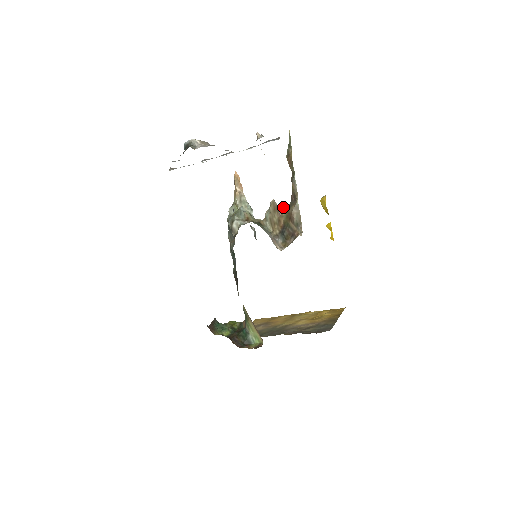
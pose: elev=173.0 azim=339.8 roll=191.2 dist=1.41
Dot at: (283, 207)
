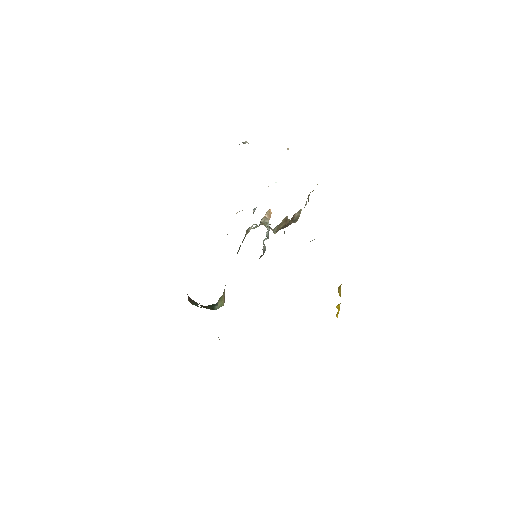
Dot at: occluded
